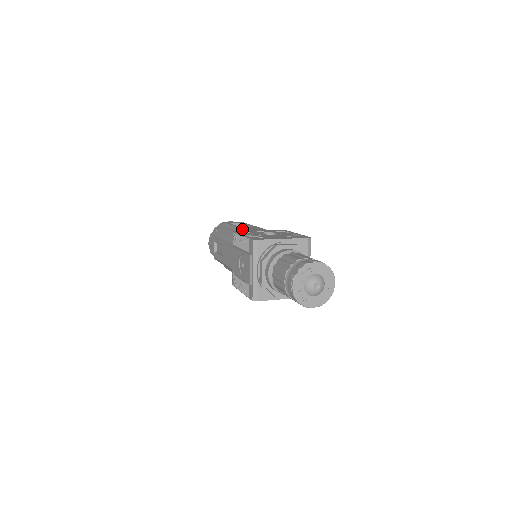
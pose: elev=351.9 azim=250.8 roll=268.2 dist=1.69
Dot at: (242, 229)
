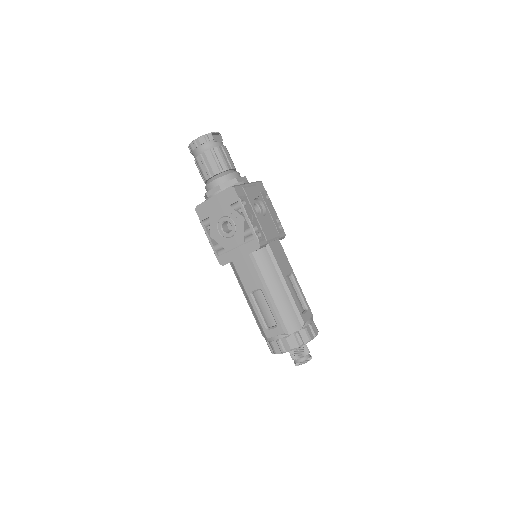
Dot at: occluded
